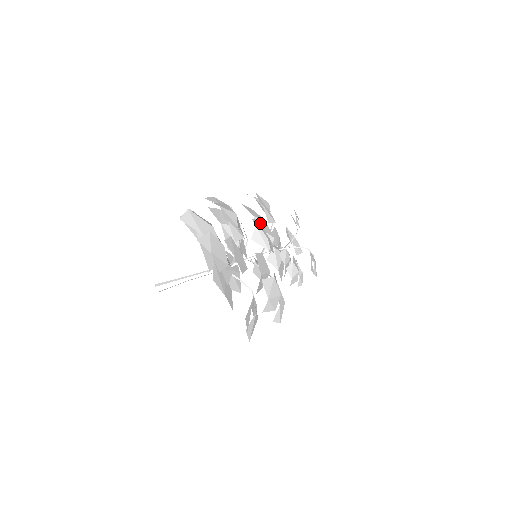
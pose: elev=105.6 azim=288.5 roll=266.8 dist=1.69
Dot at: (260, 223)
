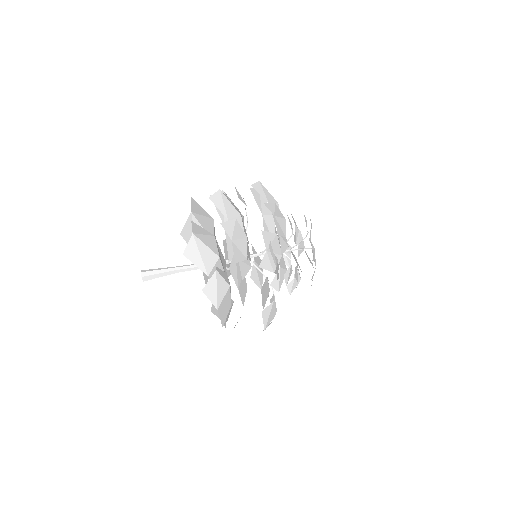
Dot at: (270, 237)
